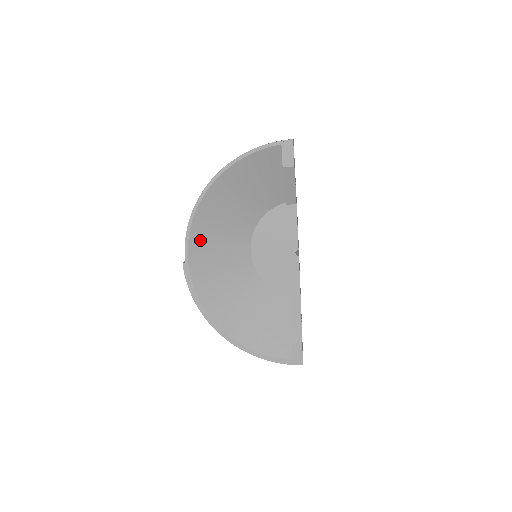
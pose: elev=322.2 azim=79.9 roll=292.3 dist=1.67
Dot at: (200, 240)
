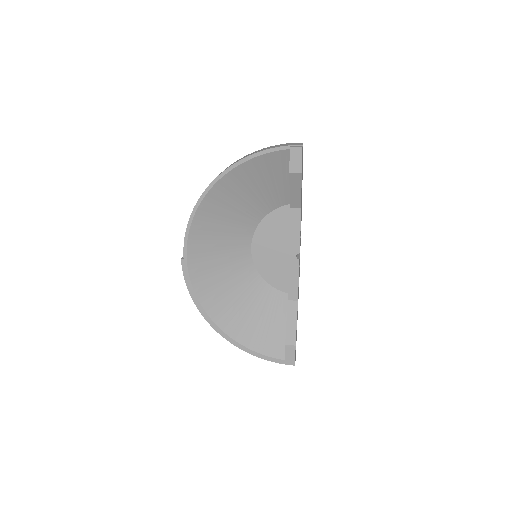
Dot at: (200, 238)
